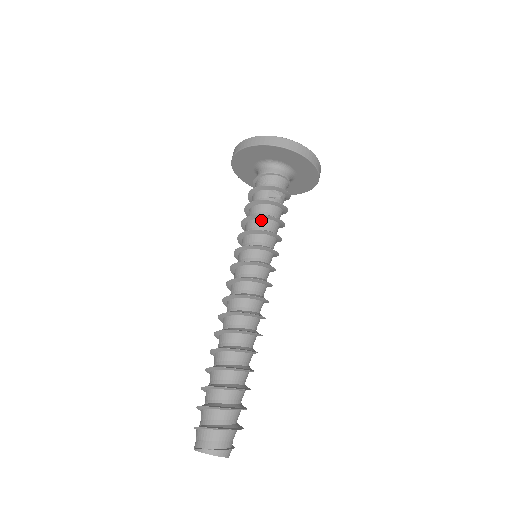
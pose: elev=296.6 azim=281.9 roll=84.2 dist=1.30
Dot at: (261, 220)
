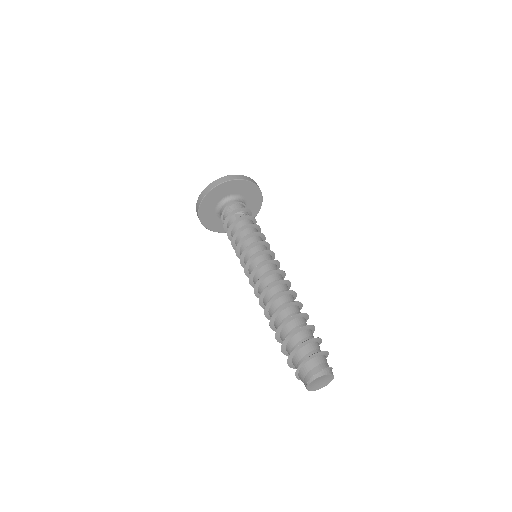
Dot at: (242, 232)
